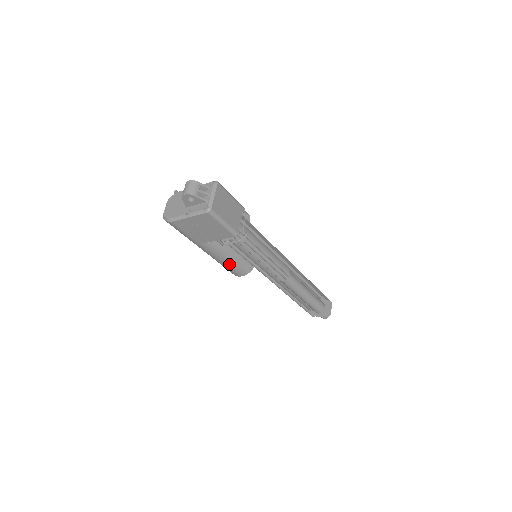
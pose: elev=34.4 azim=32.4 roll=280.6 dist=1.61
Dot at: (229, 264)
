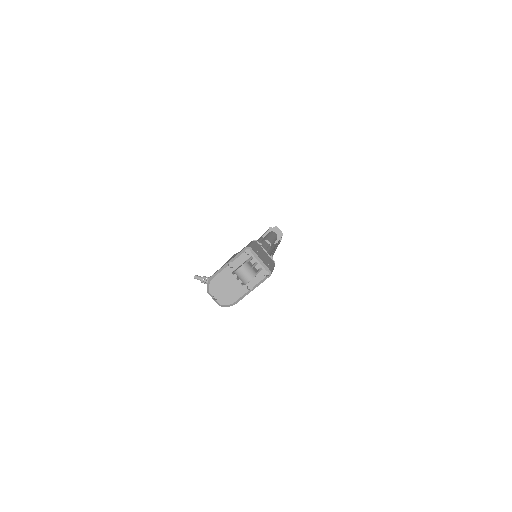
Dot at: occluded
